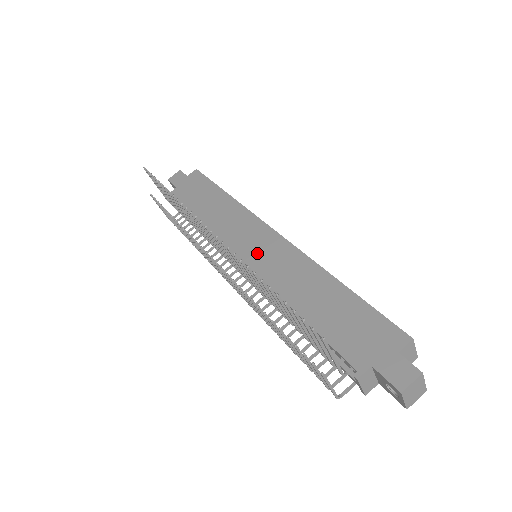
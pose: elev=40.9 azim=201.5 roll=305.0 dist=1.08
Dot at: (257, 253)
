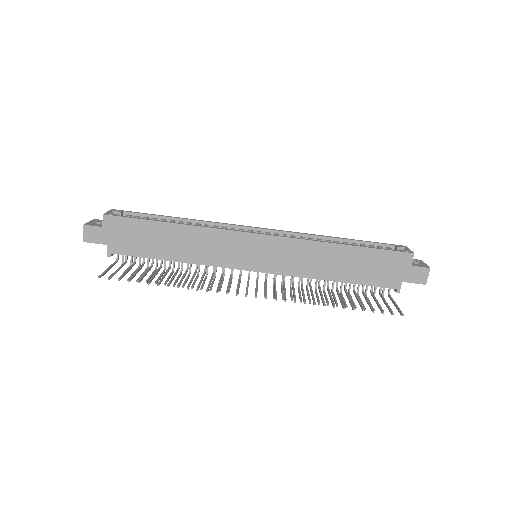
Dot at: (264, 260)
